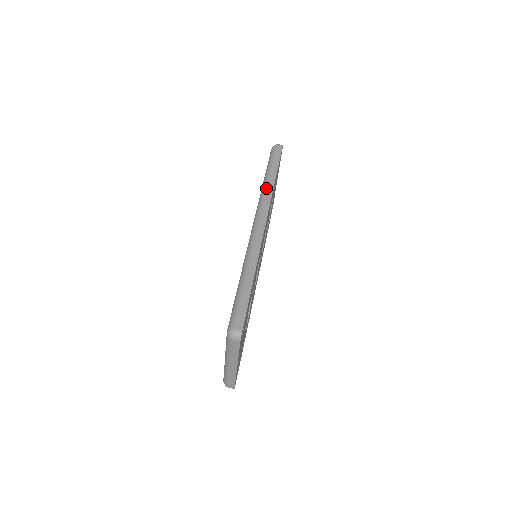
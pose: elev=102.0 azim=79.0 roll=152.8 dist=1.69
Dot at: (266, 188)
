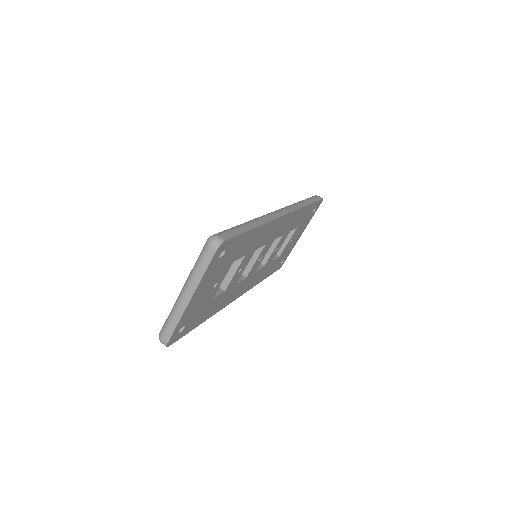
Dot at: (296, 203)
